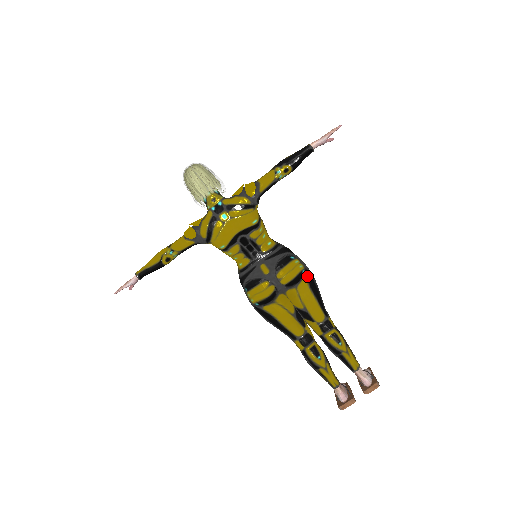
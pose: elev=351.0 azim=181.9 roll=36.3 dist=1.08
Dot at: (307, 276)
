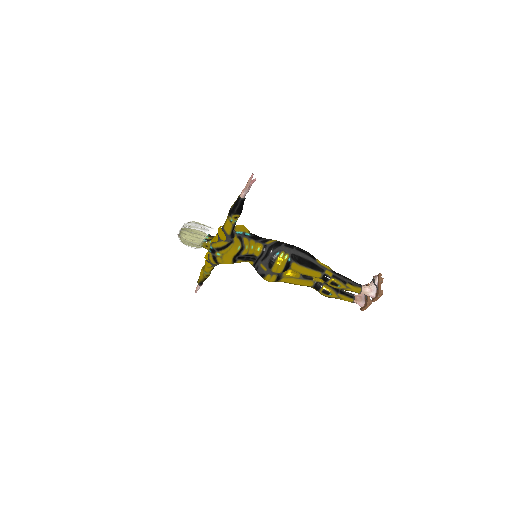
Dot at: (294, 260)
